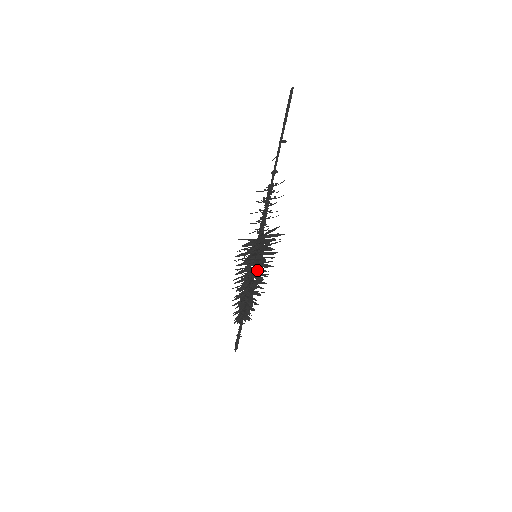
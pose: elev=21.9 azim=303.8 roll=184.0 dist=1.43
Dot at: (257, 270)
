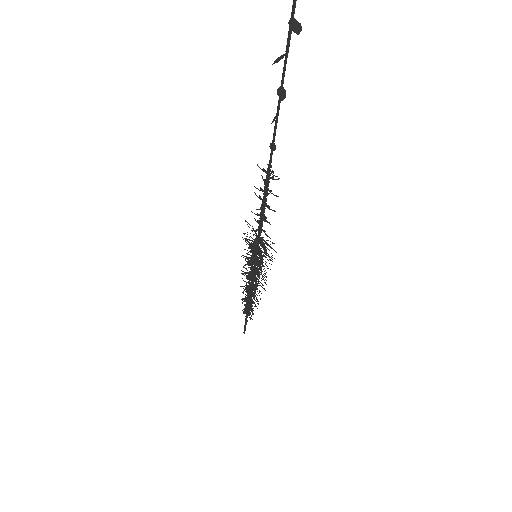
Dot at: (254, 276)
